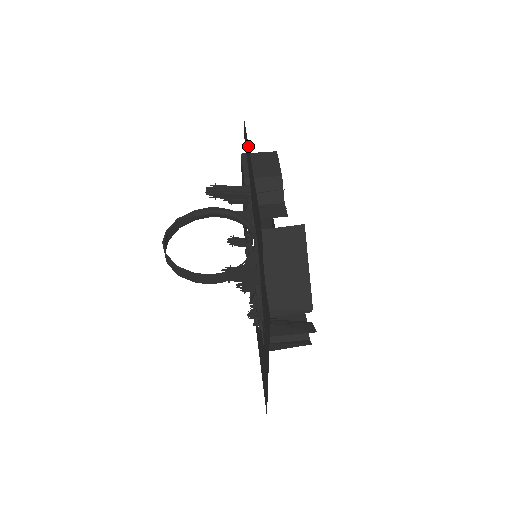
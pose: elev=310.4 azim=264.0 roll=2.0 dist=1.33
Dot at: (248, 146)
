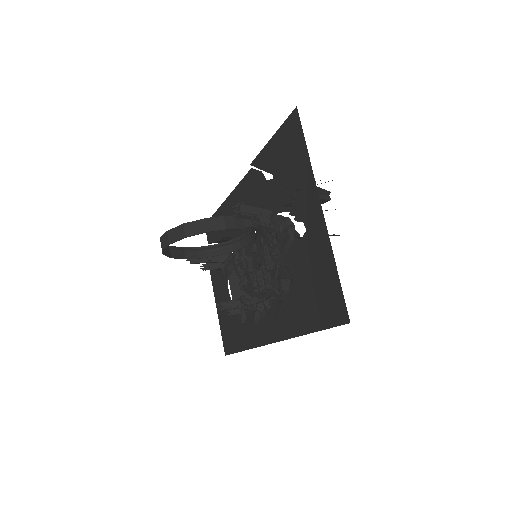
Dot at: (218, 210)
